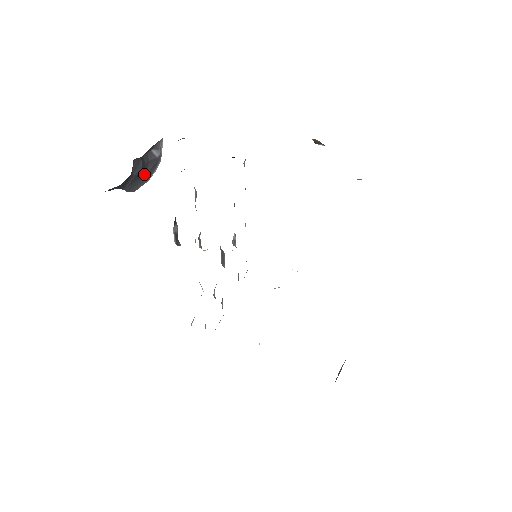
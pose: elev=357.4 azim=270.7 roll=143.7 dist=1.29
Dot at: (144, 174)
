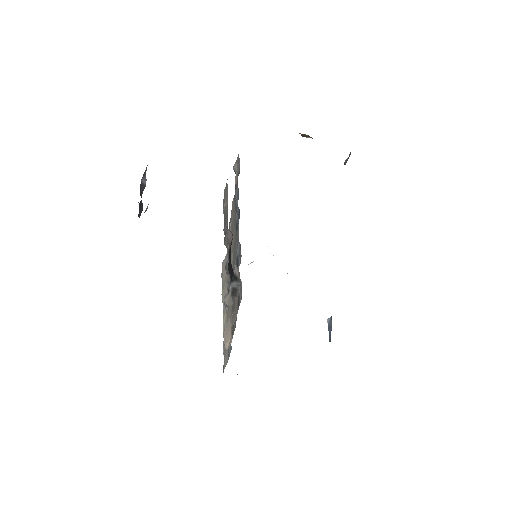
Dot at: occluded
